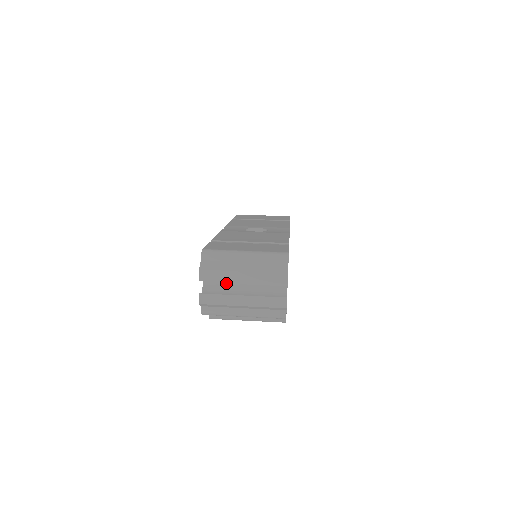
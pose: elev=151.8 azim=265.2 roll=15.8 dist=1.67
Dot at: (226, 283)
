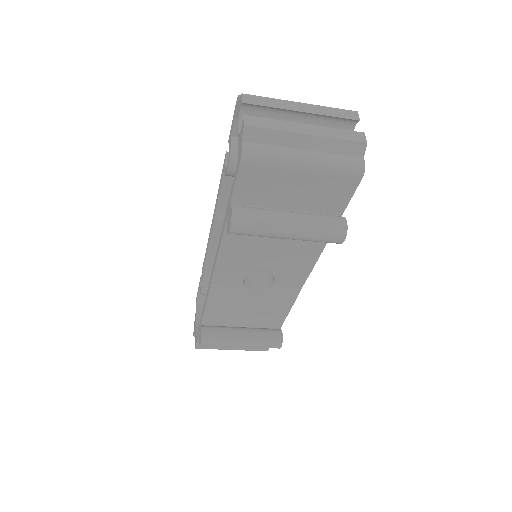
Dot at: occluded
